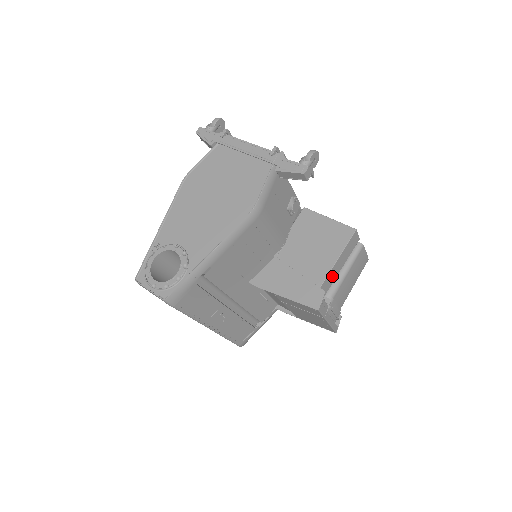
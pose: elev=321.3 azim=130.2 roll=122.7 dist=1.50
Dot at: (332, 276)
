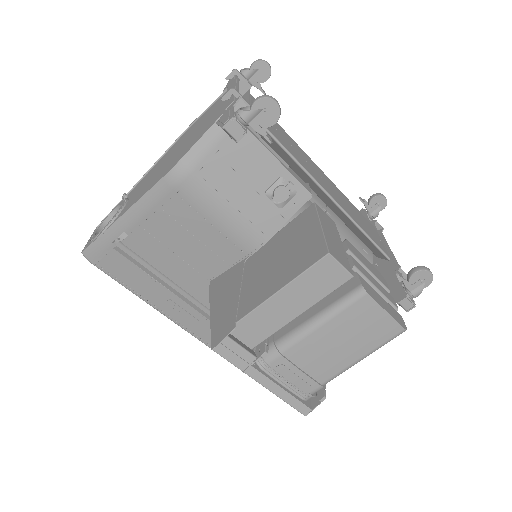
Dot at: (274, 315)
